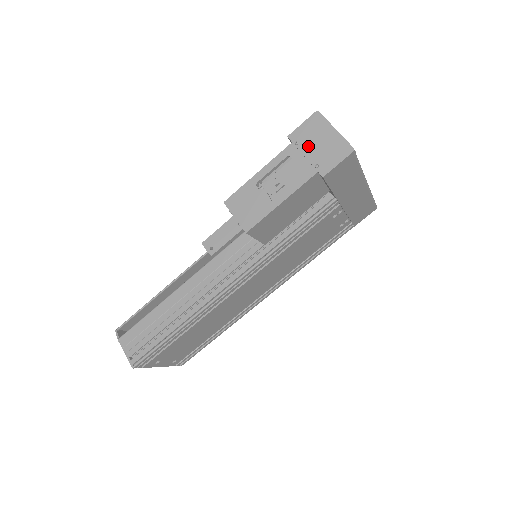
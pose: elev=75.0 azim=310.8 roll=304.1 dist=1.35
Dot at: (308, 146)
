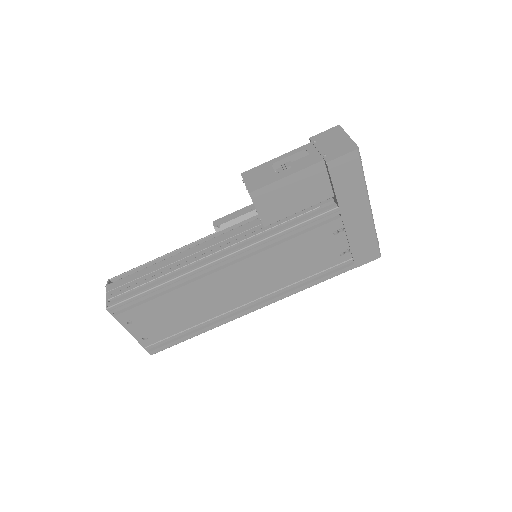
Dot at: (323, 144)
